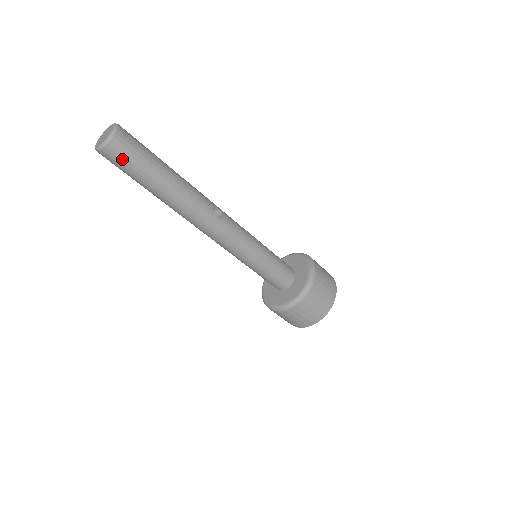
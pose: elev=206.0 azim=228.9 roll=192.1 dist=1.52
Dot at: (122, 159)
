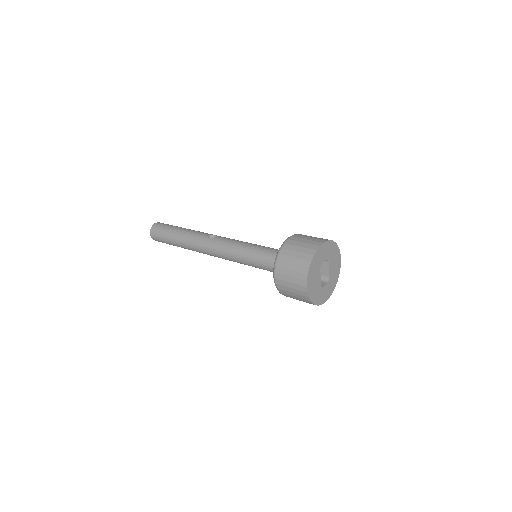
Dot at: (158, 234)
